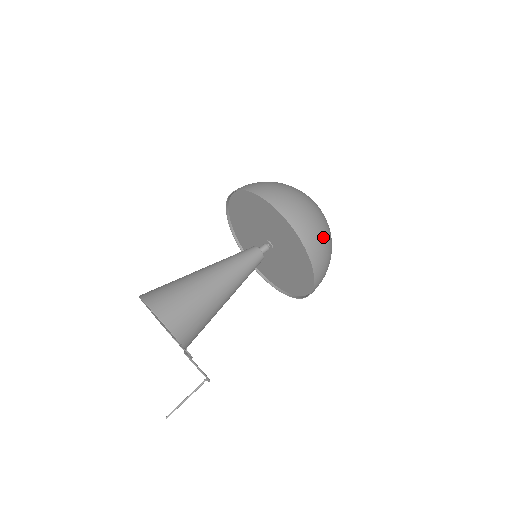
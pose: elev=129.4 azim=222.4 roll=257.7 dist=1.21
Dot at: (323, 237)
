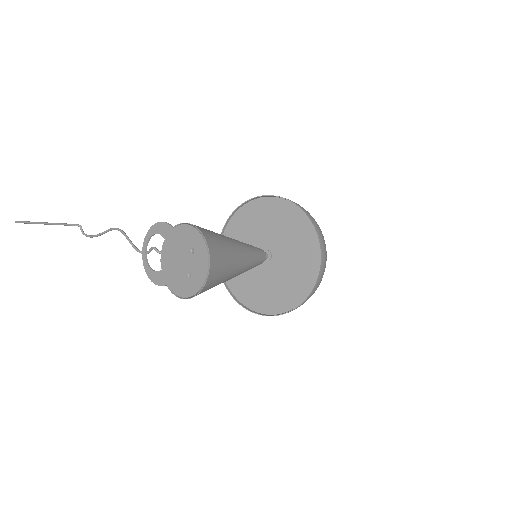
Dot at: occluded
